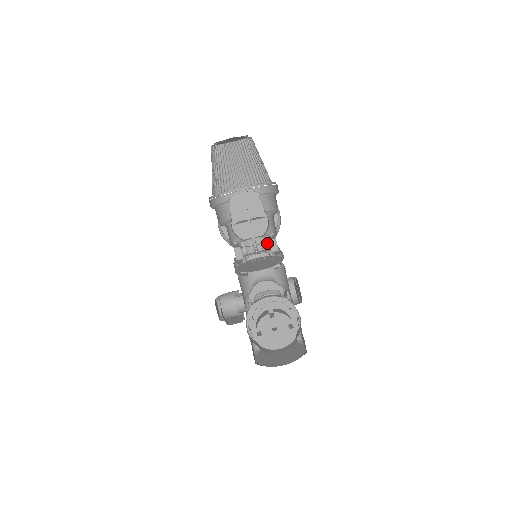
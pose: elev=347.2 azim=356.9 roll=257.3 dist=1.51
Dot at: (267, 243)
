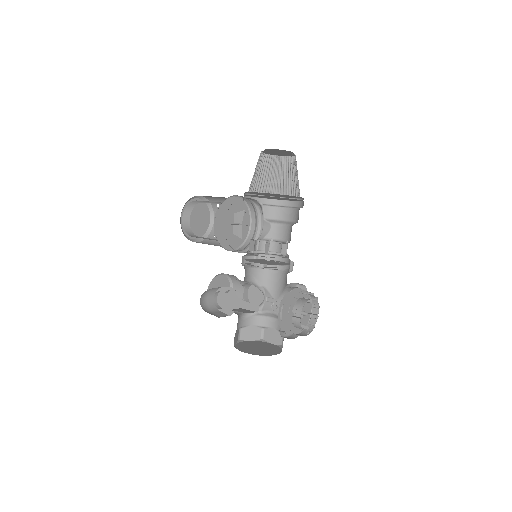
Dot at: occluded
